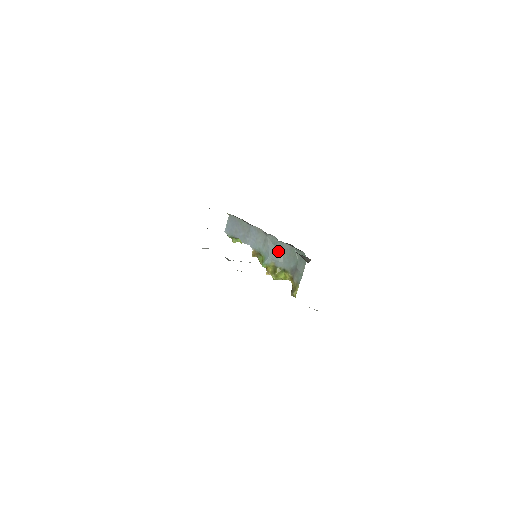
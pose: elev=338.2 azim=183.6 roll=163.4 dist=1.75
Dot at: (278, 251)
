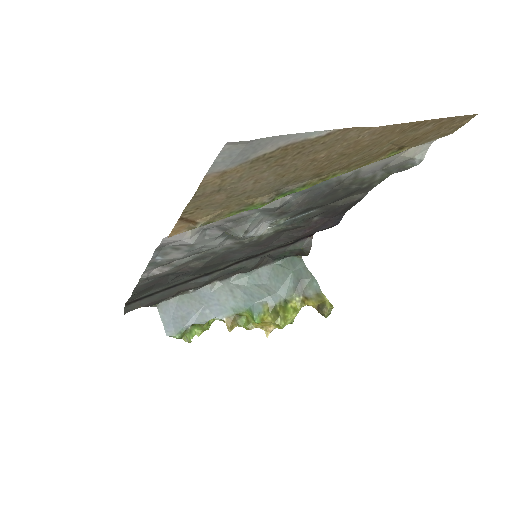
Dot at: (259, 286)
